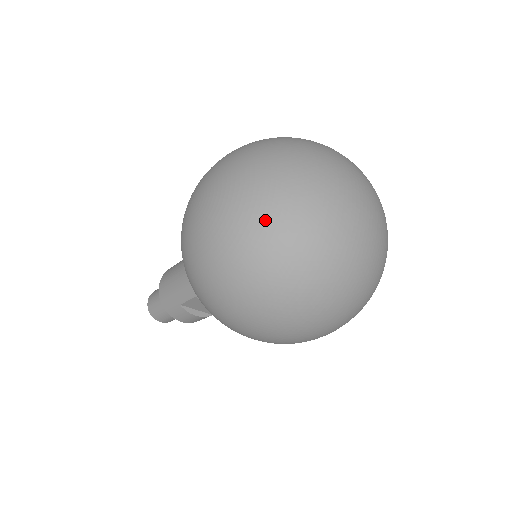
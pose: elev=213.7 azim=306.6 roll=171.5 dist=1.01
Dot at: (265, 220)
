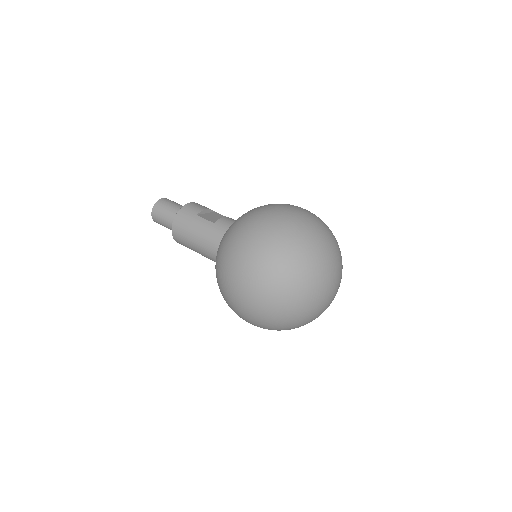
Dot at: (284, 316)
